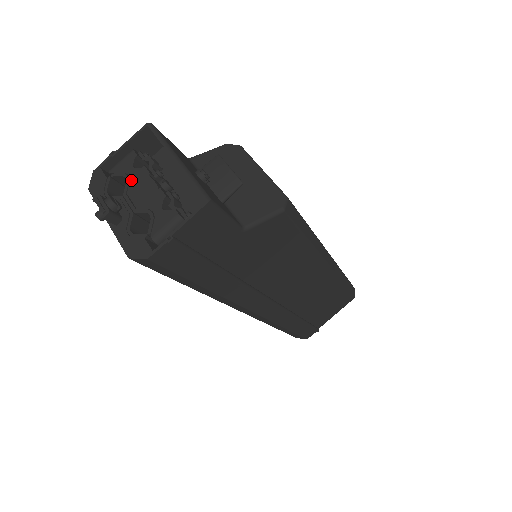
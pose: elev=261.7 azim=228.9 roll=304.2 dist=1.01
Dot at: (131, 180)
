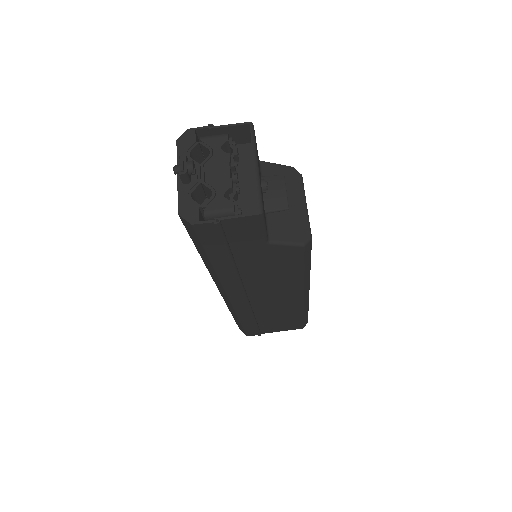
Dot at: (213, 157)
